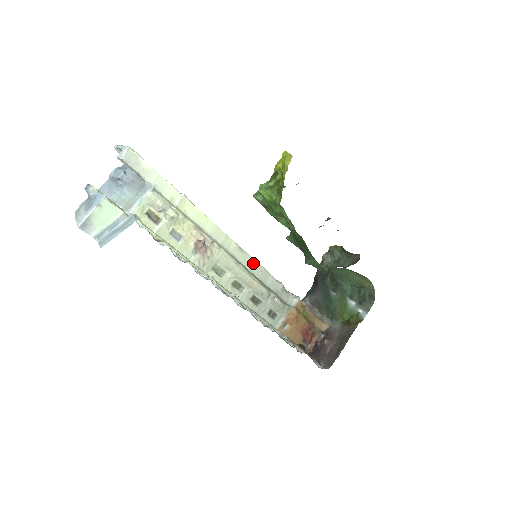
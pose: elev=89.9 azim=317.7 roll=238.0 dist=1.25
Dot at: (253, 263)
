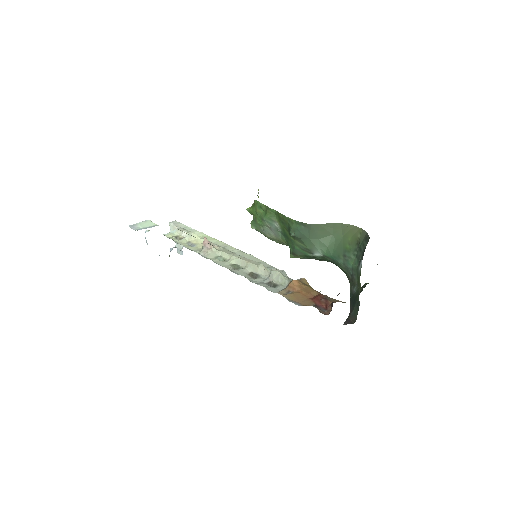
Dot at: (252, 258)
